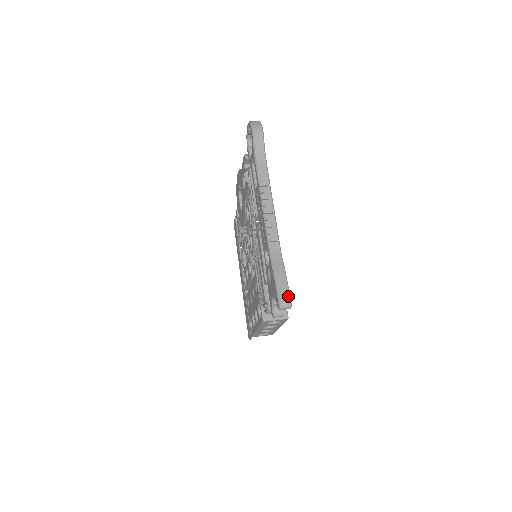
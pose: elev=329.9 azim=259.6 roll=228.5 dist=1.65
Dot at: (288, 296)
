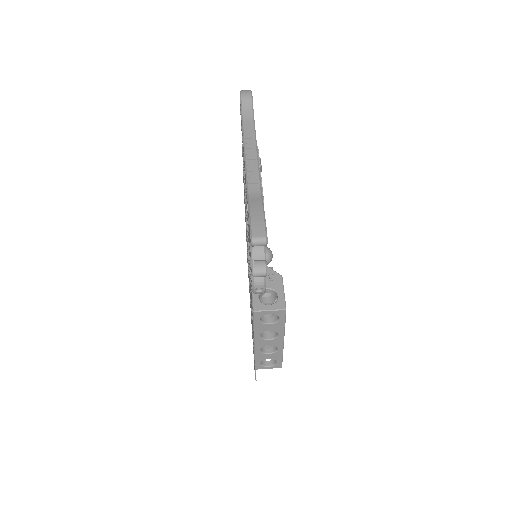
Dot at: (263, 229)
